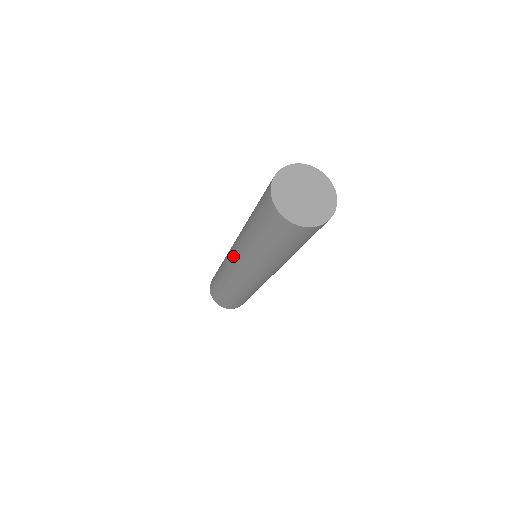
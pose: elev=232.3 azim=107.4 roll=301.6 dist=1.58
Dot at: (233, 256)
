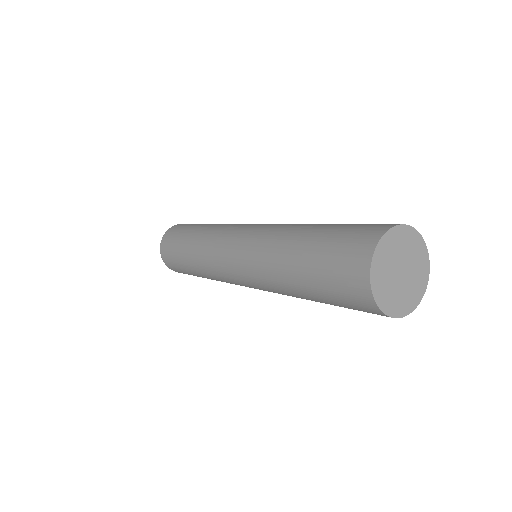
Dot at: (234, 259)
